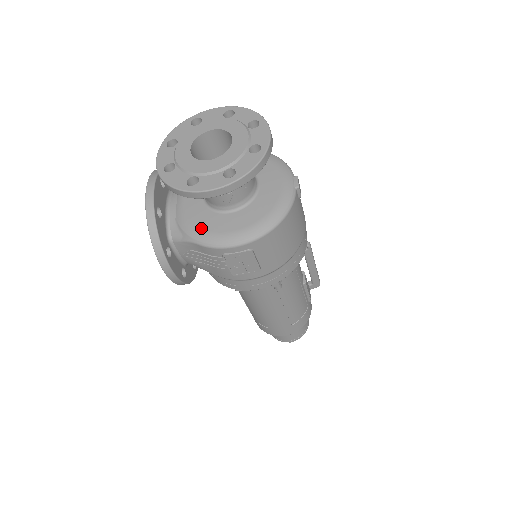
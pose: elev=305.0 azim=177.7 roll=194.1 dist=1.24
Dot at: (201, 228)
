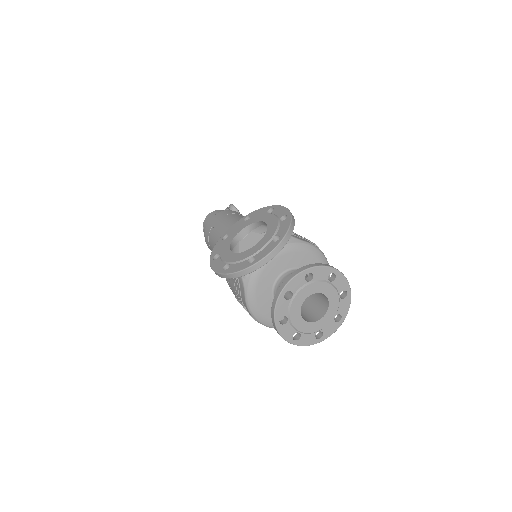
Dot at: (257, 293)
